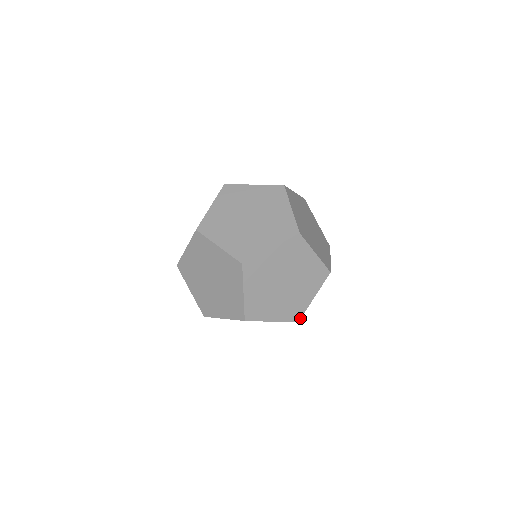
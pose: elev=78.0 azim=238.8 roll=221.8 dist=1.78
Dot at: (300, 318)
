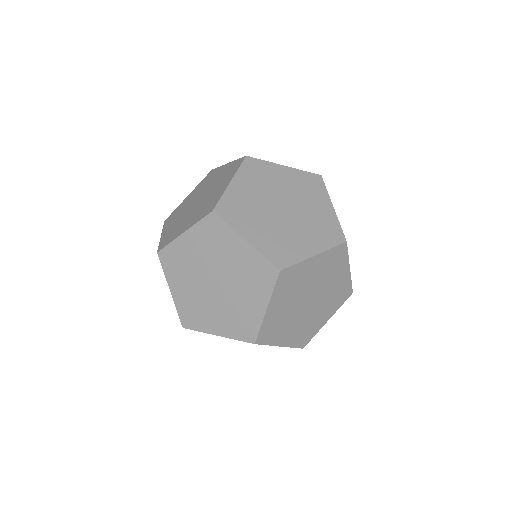
Dot at: occluded
